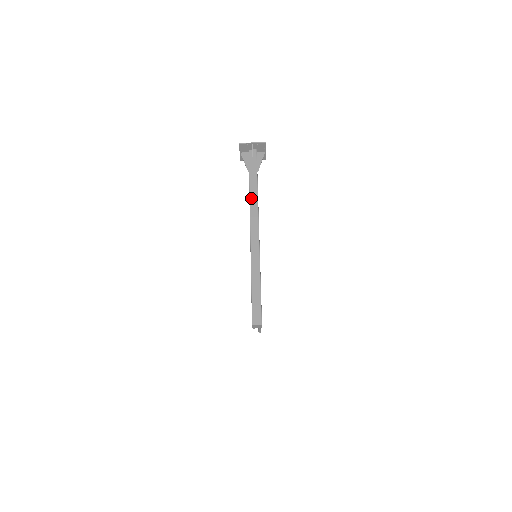
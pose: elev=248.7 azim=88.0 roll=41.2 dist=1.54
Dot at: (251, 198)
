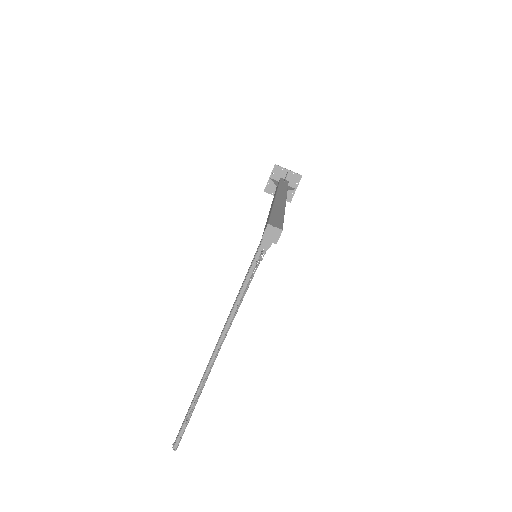
Dot at: (280, 188)
